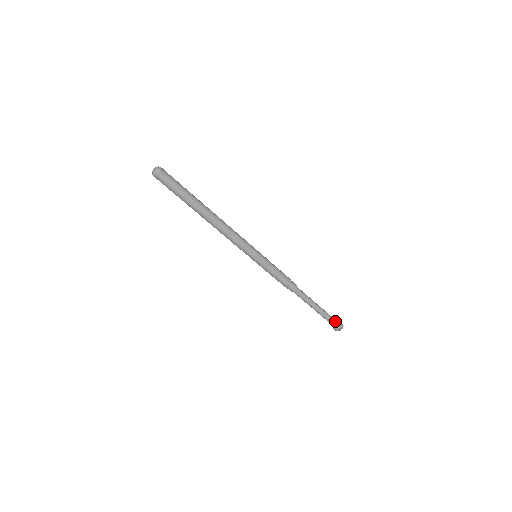
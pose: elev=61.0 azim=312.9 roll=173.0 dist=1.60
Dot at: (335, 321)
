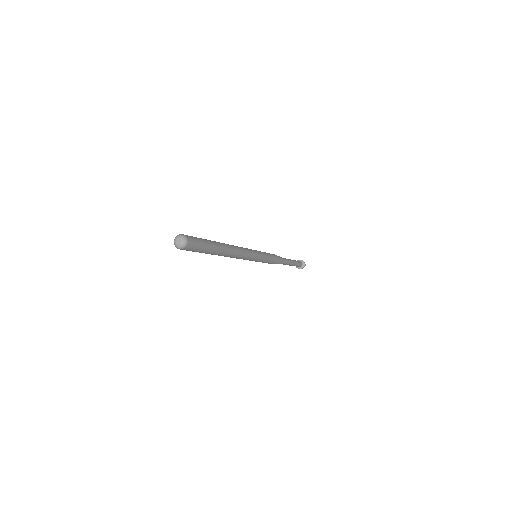
Dot at: (301, 264)
